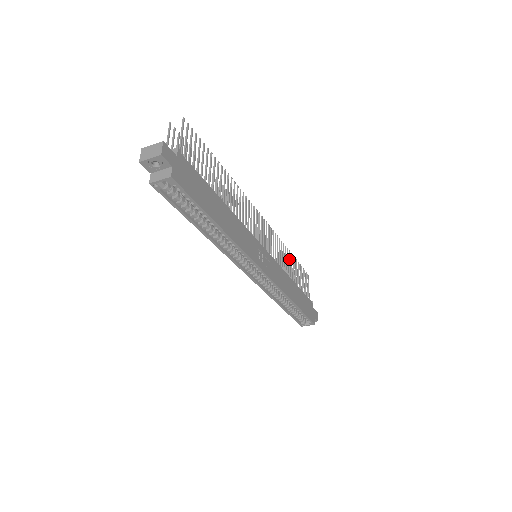
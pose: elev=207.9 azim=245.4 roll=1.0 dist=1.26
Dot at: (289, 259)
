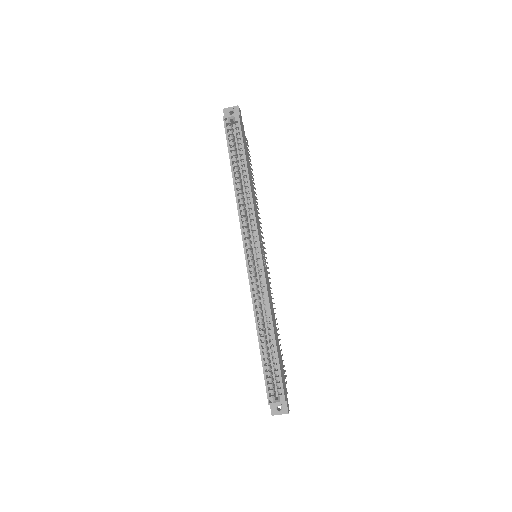
Dot at: (276, 324)
